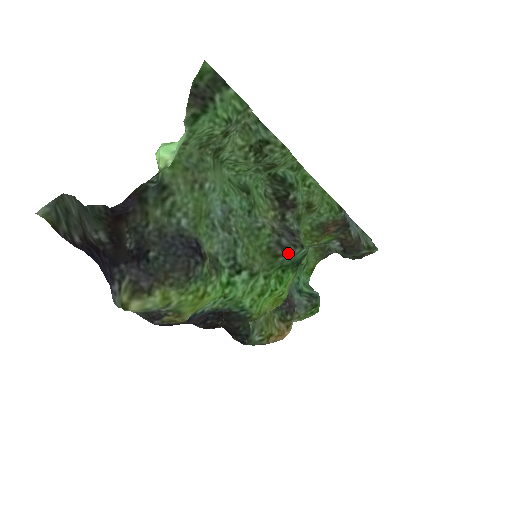
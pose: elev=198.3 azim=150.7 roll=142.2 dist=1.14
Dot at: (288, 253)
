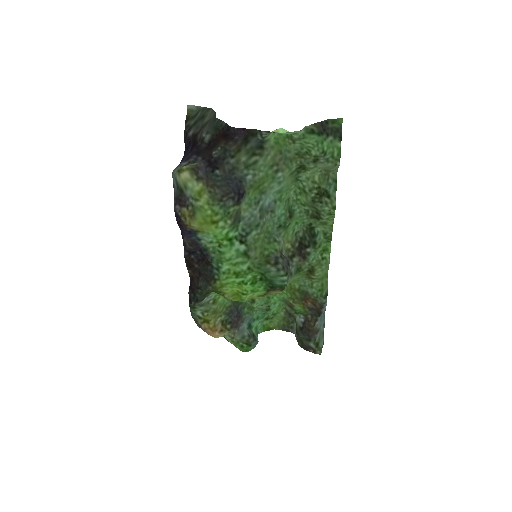
Dot at: (276, 267)
